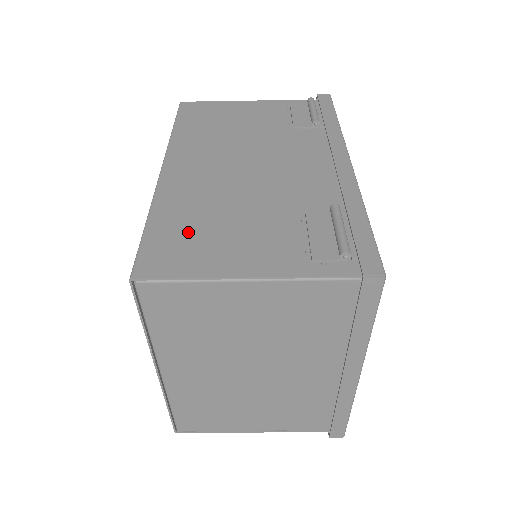
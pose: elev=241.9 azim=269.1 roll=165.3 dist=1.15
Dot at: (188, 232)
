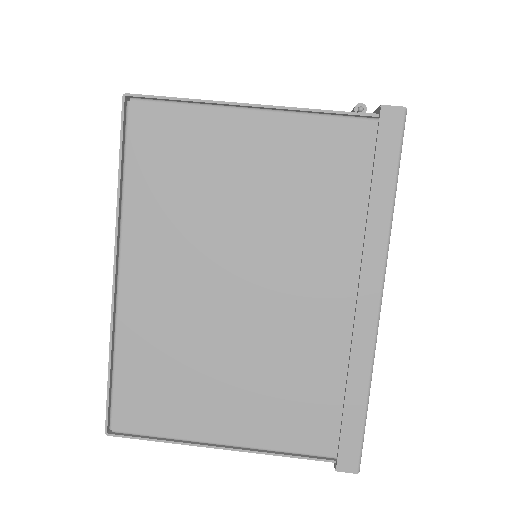
Dot at: occluded
